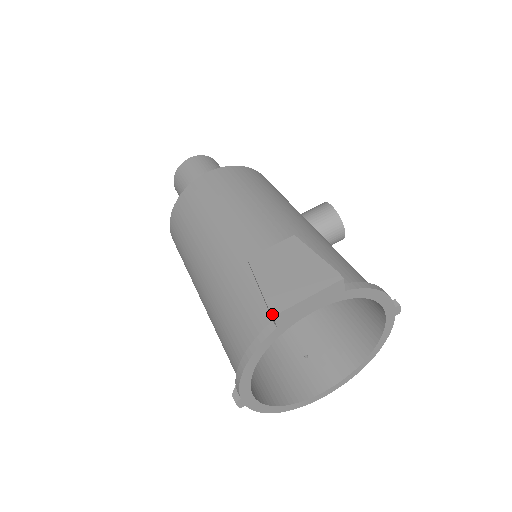
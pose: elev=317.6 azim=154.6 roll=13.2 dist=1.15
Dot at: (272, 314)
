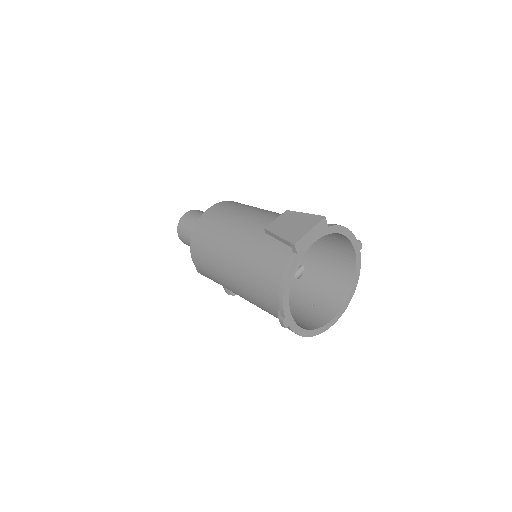
Dot at: (293, 243)
